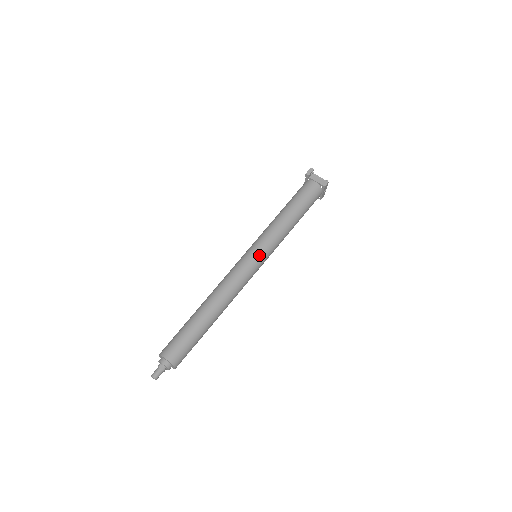
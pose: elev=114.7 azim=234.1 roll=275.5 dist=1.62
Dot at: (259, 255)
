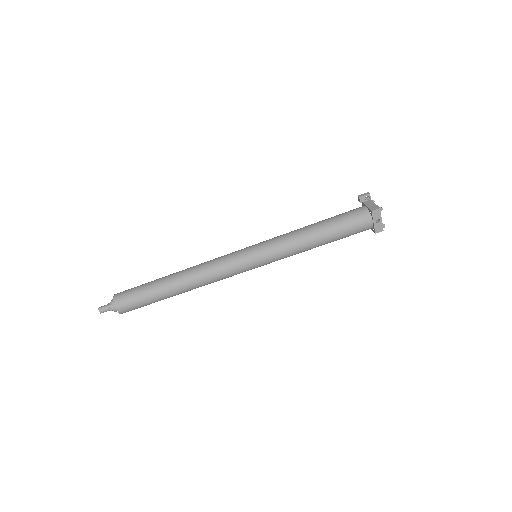
Dot at: (252, 251)
